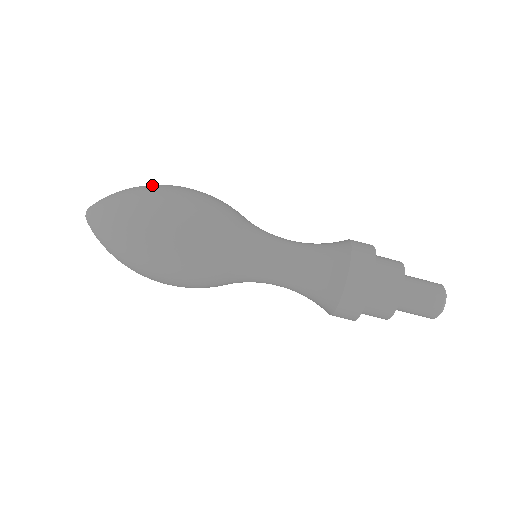
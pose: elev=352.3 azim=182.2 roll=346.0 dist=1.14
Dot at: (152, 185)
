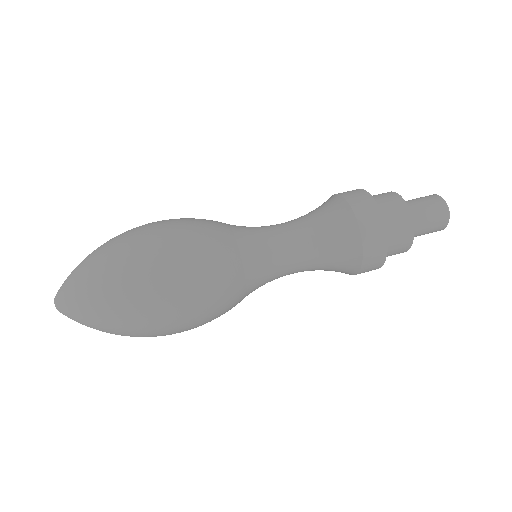
Dot at: occluded
